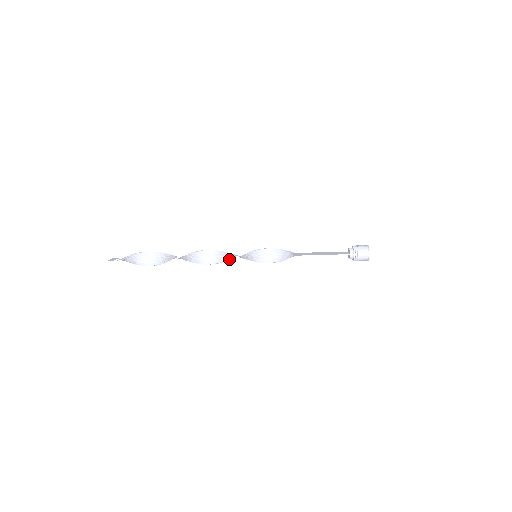
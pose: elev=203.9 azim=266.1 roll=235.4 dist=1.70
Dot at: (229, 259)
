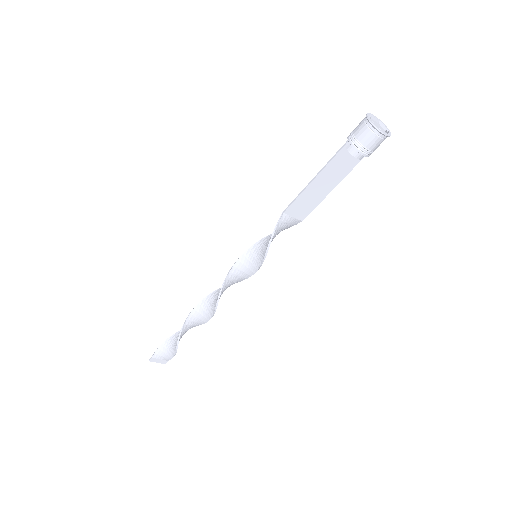
Dot at: (226, 277)
